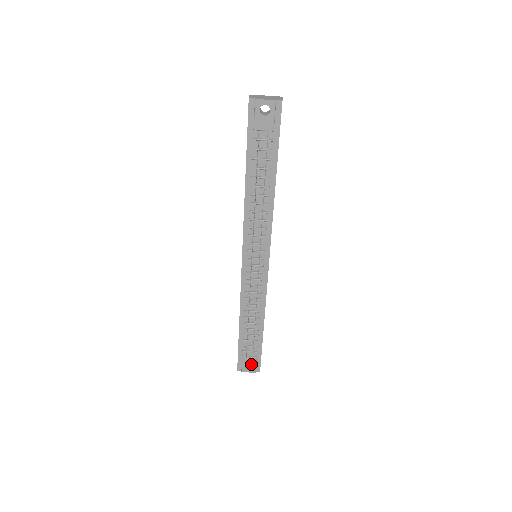
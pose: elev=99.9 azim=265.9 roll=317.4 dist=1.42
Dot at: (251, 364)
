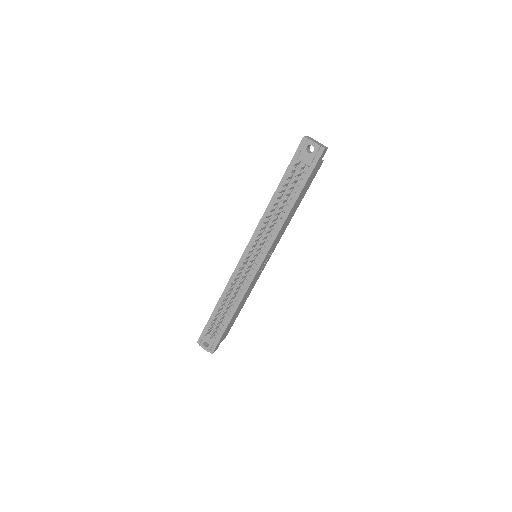
Dot at: (209, 342)
